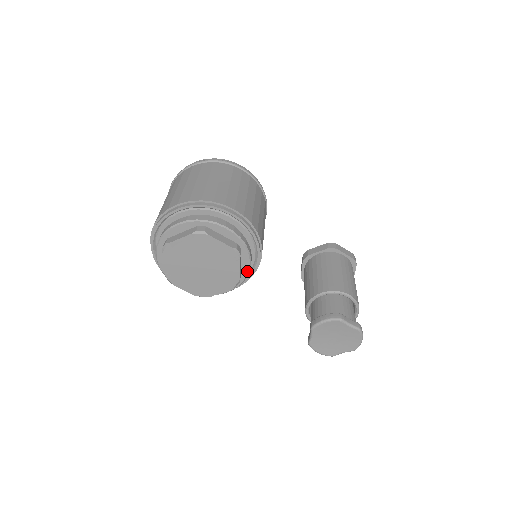
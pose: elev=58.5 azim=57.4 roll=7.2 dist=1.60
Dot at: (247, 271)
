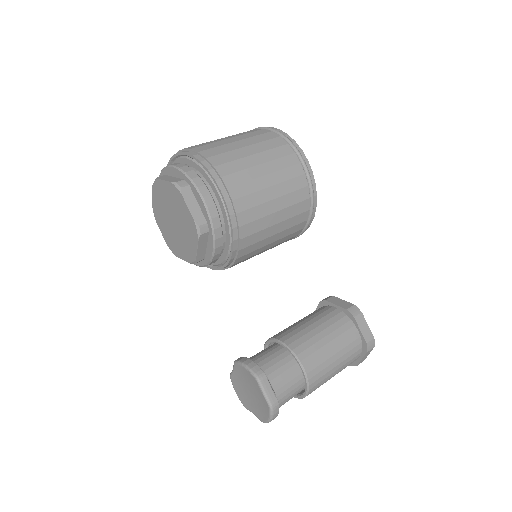
Dot at: (210, 257)
